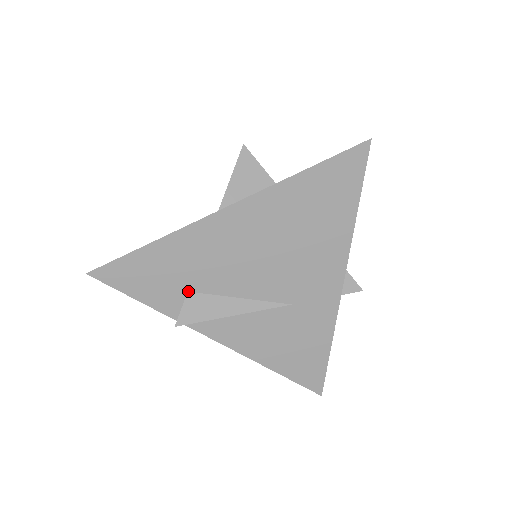
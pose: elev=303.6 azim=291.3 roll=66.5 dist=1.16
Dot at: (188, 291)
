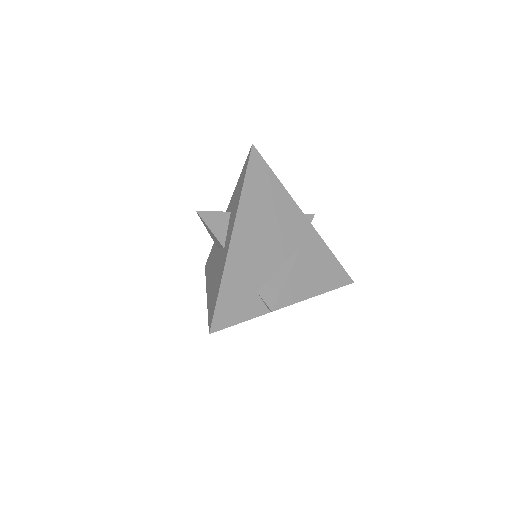
Dot at: (257, 292)
